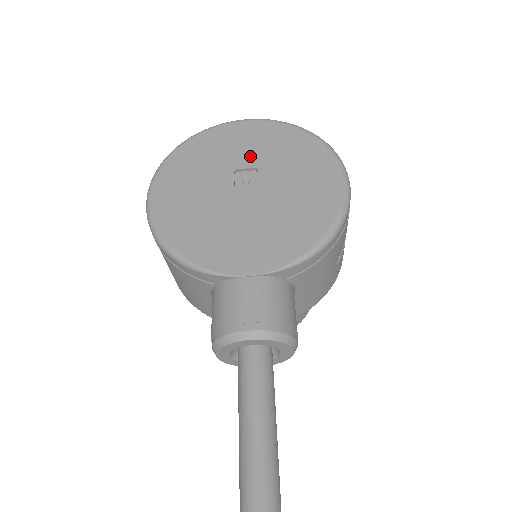
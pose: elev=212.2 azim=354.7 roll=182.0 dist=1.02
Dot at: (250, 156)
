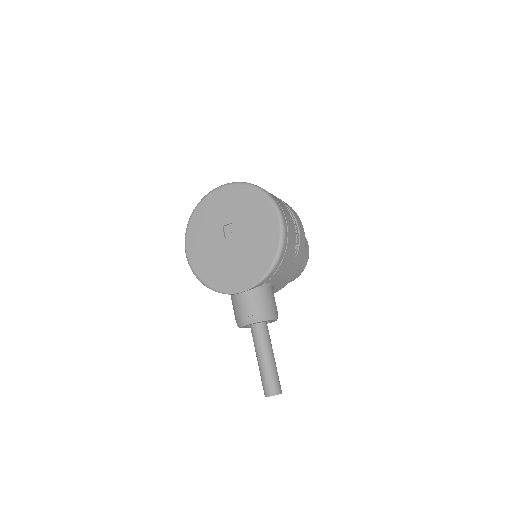
Dot at: (228, 215)
